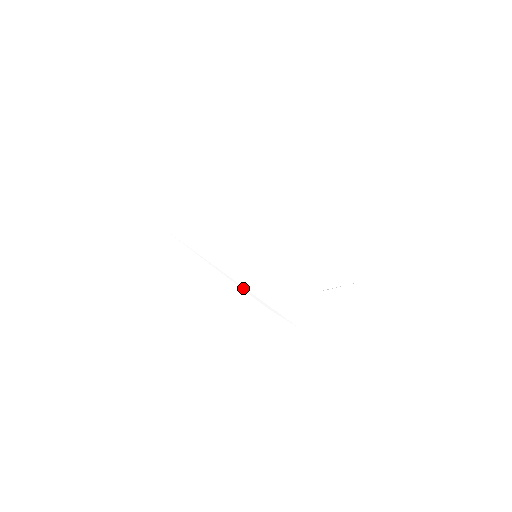
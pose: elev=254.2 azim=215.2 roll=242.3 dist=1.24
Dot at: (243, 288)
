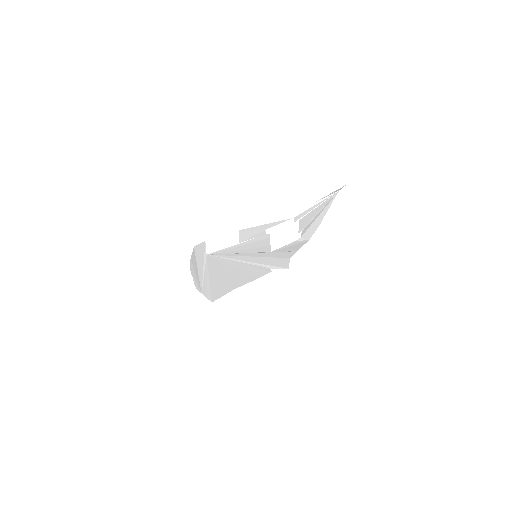
Dot at: (204, 265)
